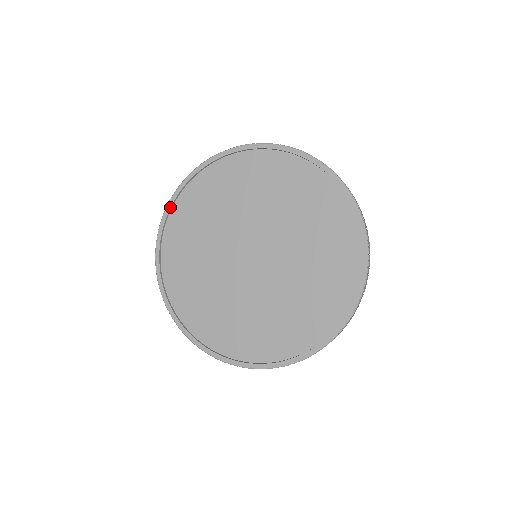
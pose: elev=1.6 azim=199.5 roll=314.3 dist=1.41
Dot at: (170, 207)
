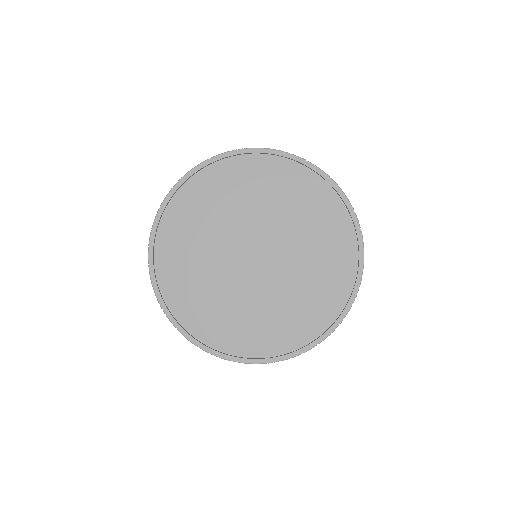
Dot at: (170, 198)
